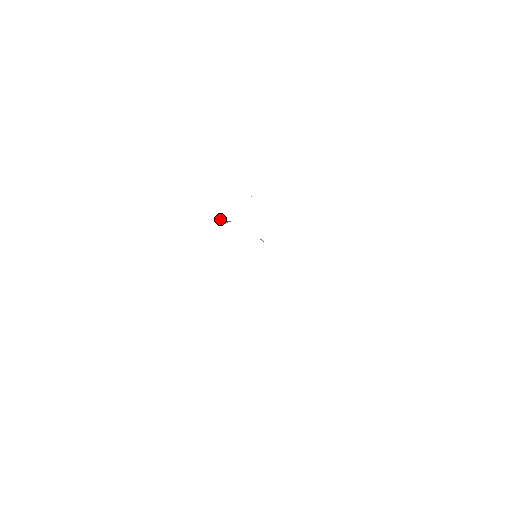
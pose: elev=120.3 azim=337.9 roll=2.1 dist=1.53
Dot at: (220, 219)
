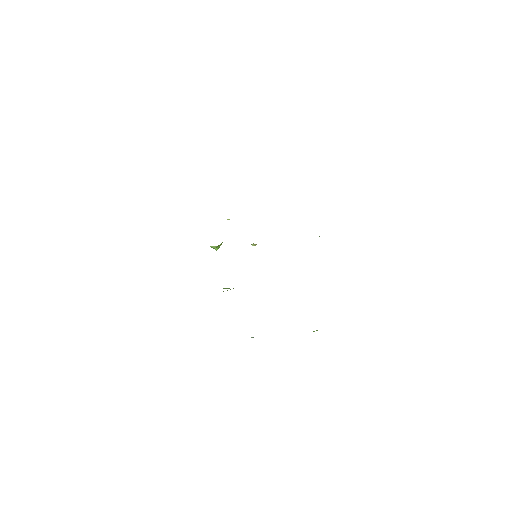
Dot at: (212, 246)
